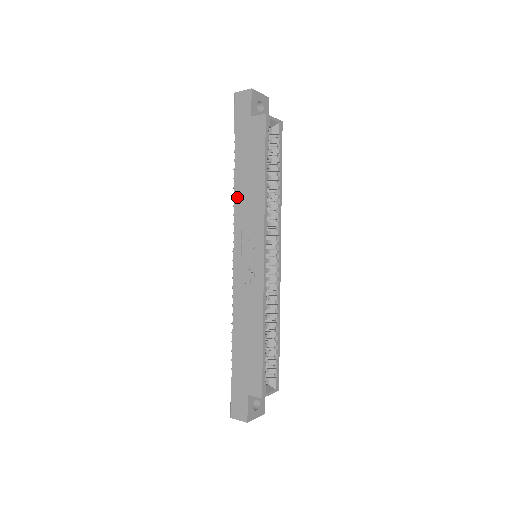
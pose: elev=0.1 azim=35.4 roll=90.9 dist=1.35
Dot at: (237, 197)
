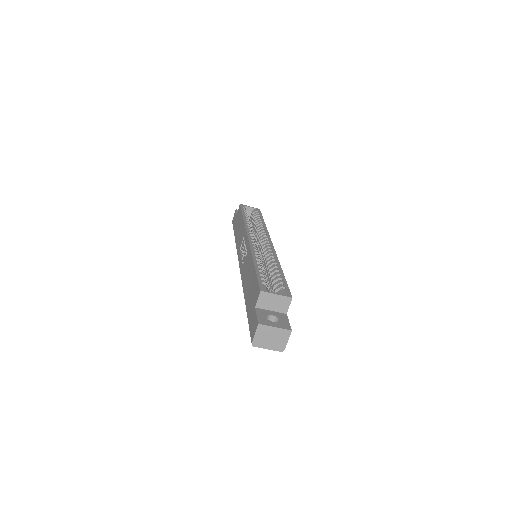
Dot at: (237, 244)
